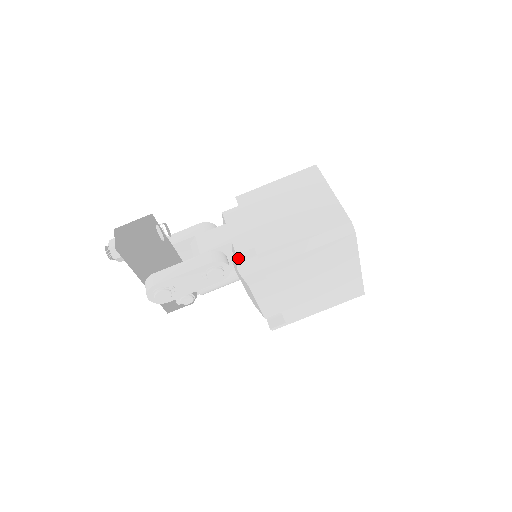
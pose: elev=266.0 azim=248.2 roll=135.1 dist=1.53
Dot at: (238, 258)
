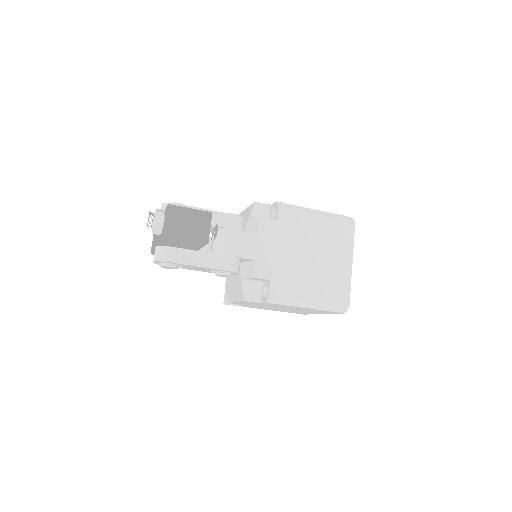
Dot at: (252, 278)
